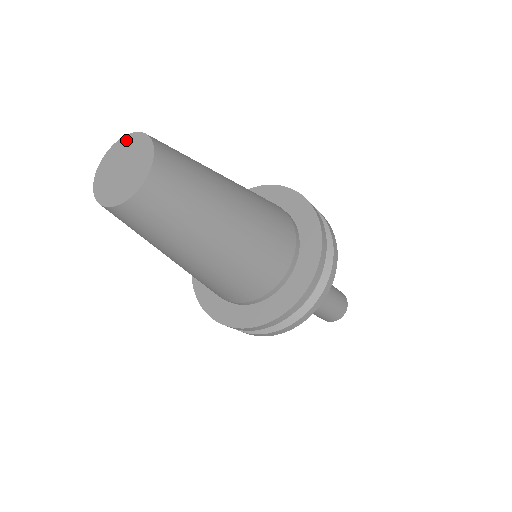
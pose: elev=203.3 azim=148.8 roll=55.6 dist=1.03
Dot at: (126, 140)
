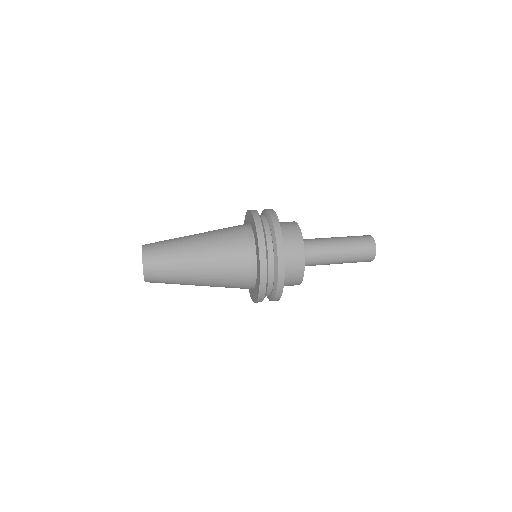
Dot at: occluded
